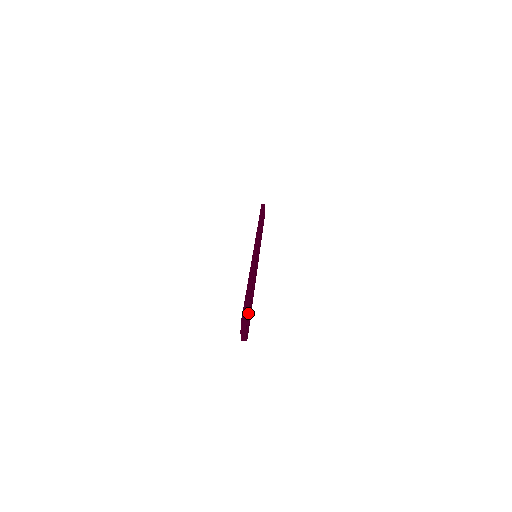
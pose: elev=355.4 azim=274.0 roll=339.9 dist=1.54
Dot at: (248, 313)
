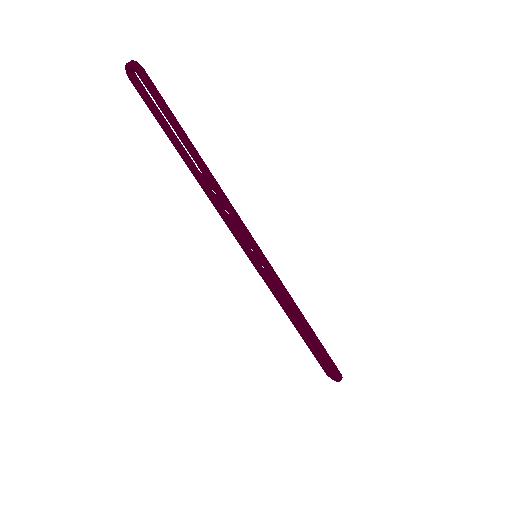
Dot at: (332, 363)
